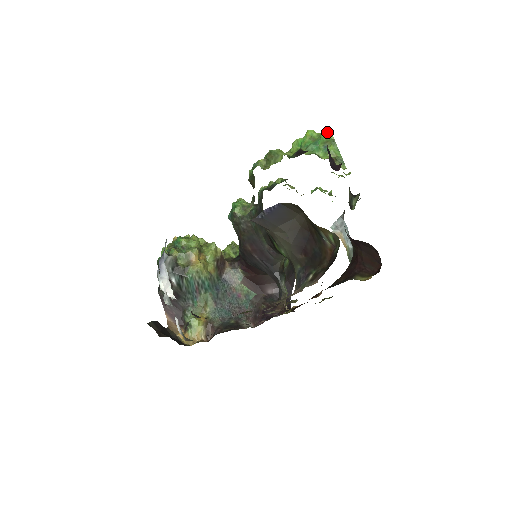
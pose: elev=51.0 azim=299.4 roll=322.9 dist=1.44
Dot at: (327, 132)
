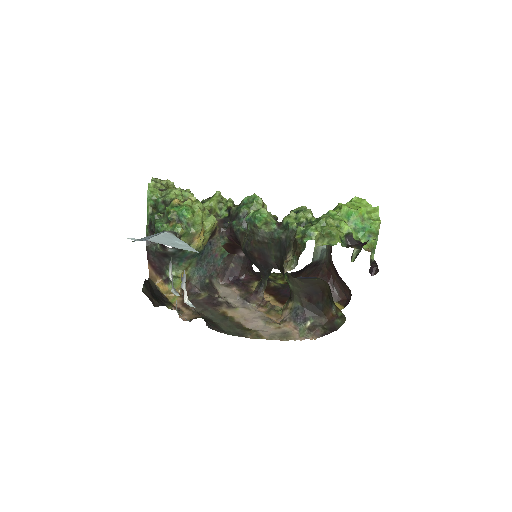
Dot at: (378, 225)
